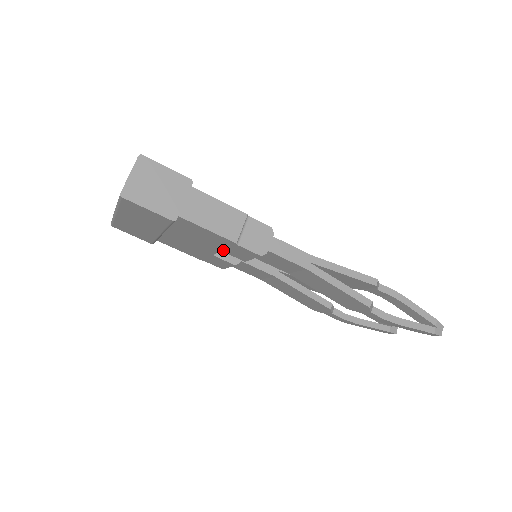
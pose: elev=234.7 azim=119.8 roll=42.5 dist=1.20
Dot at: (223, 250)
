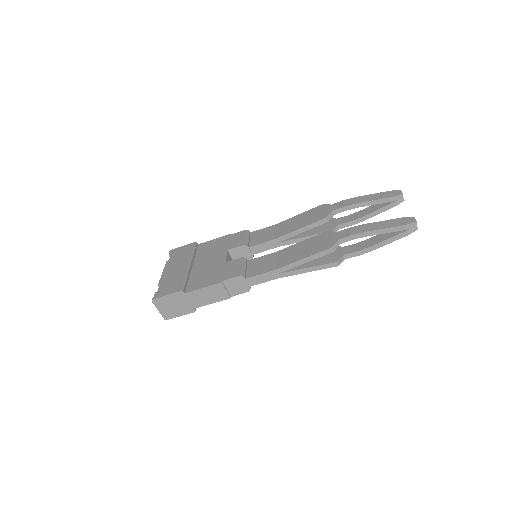
Dot at: occluded
